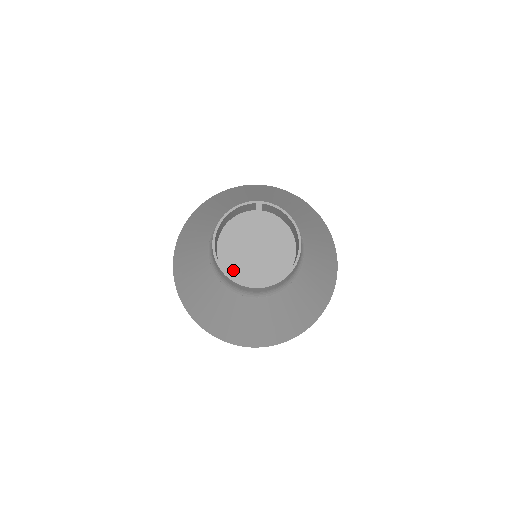
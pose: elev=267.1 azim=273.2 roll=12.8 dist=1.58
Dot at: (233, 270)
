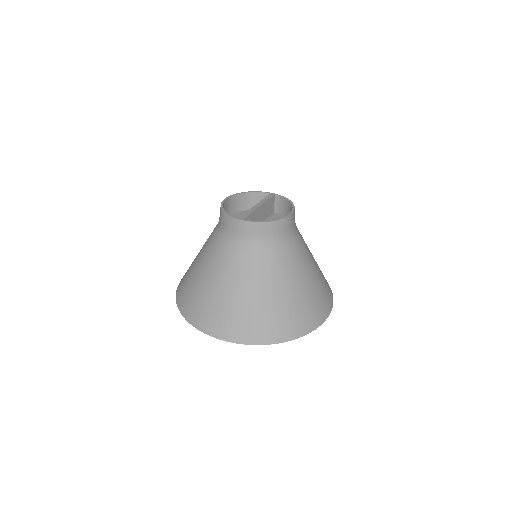
Dot at: occluded
